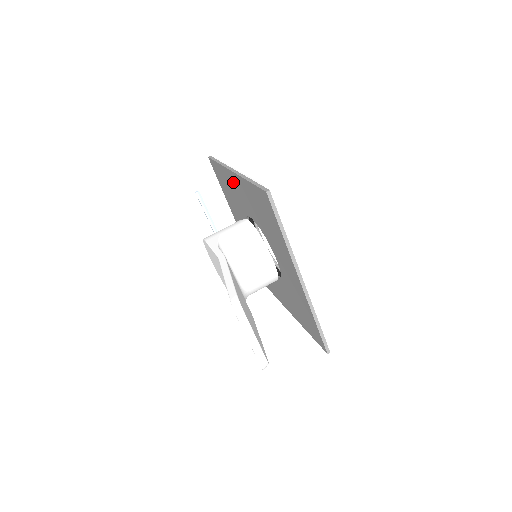
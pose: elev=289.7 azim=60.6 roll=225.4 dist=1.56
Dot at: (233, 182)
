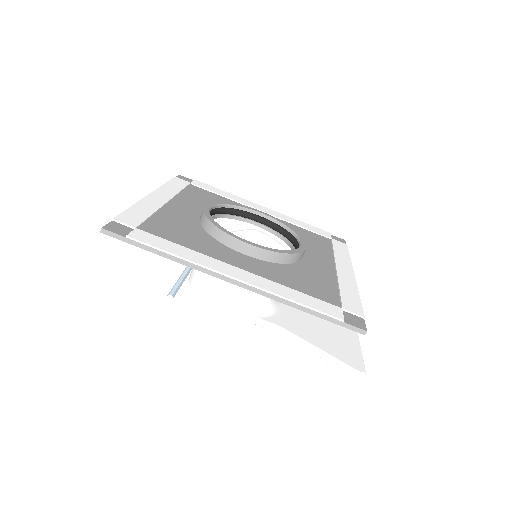
Dot at: occluded
